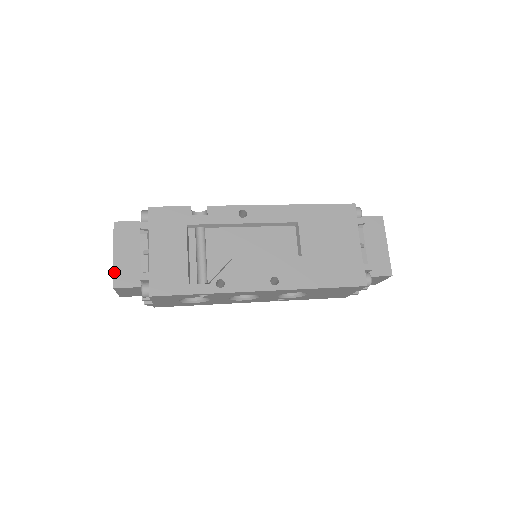
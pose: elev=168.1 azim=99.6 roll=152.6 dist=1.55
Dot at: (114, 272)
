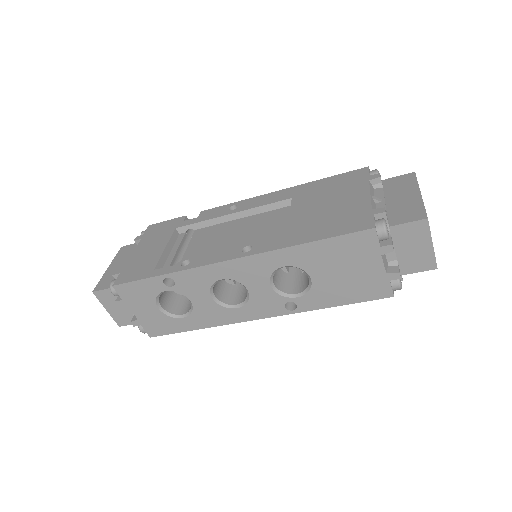
Dot at: (100, 280)
